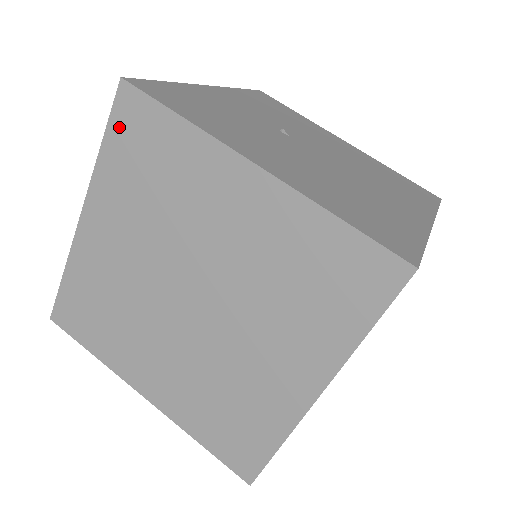
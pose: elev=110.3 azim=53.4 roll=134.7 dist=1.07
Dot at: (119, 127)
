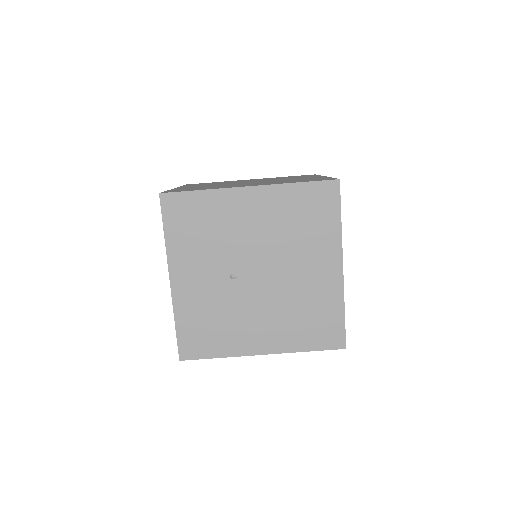
Dot at: occluded
